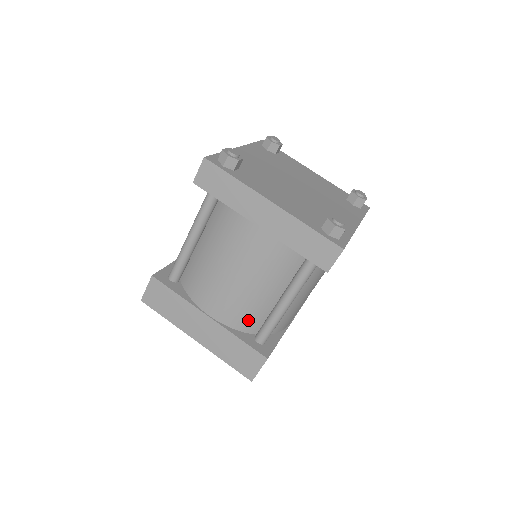
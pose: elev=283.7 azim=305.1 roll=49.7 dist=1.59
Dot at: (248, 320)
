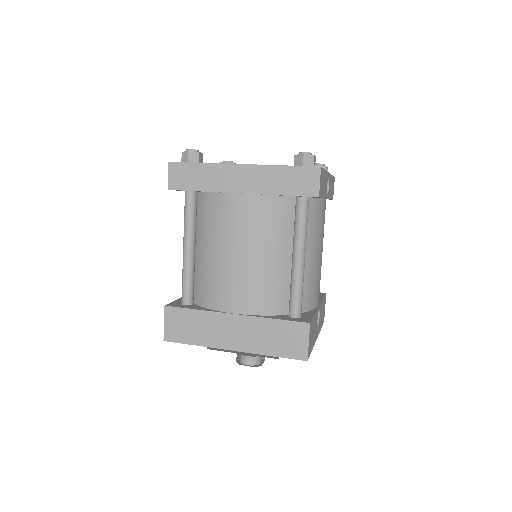
Dot at: (273, 298)
